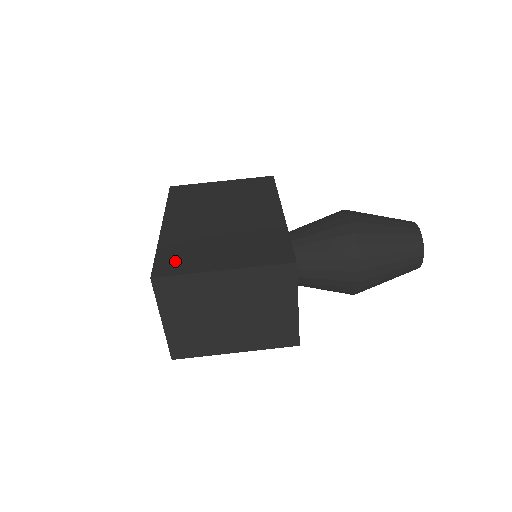
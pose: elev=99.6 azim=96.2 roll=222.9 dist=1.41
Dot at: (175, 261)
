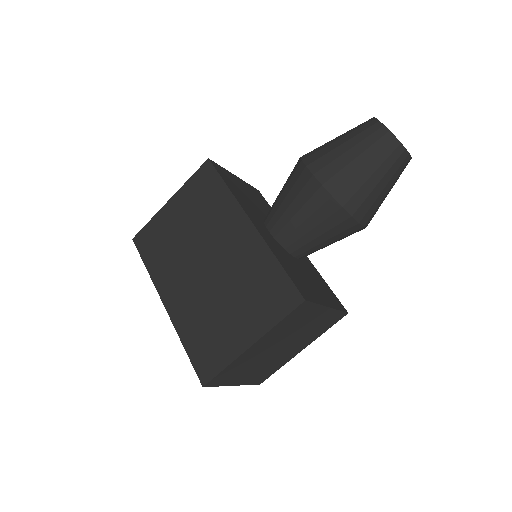
Dot at: (207, 354)
